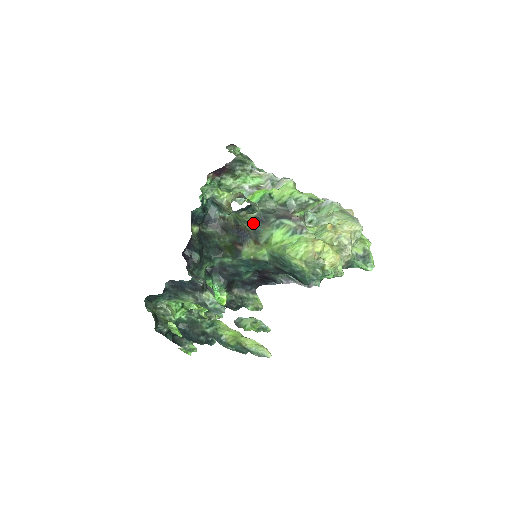
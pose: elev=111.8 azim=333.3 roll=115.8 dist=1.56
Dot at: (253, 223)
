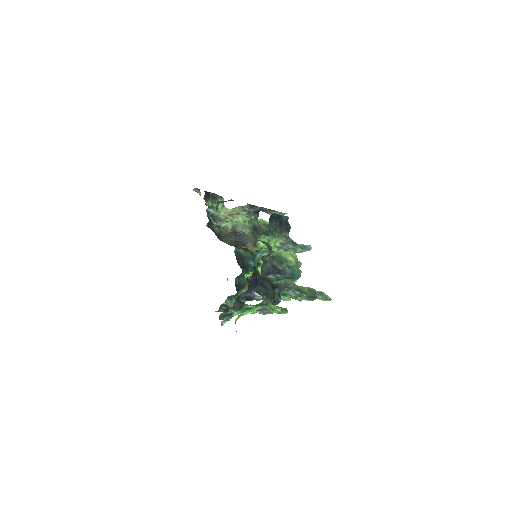
Dot at: (252, 230)
